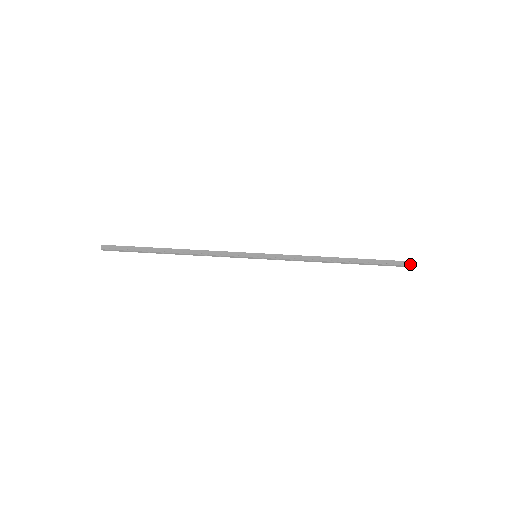
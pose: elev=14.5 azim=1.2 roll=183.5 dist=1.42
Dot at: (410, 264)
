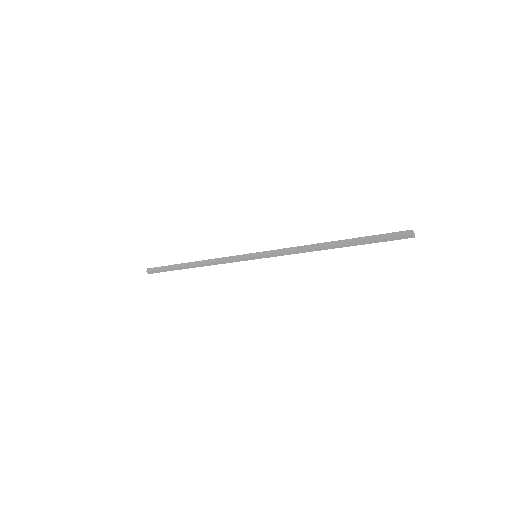
Dot at: (407, 233)
